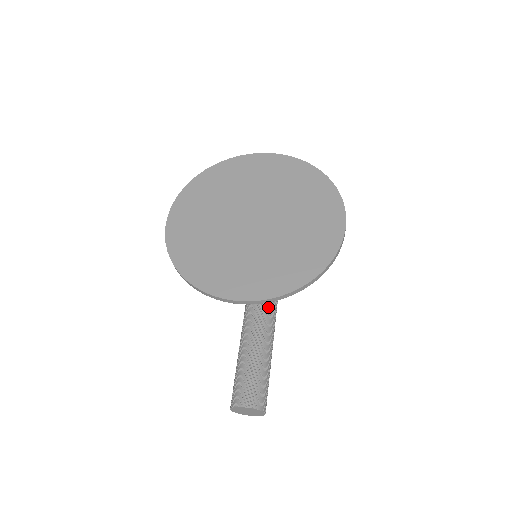
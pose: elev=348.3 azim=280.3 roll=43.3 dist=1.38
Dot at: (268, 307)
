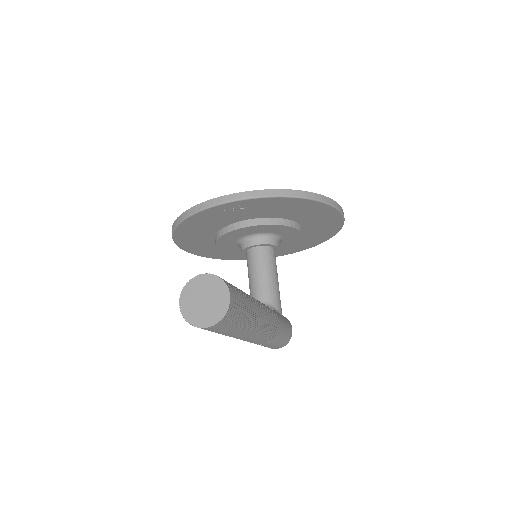
Dot at: occluded
